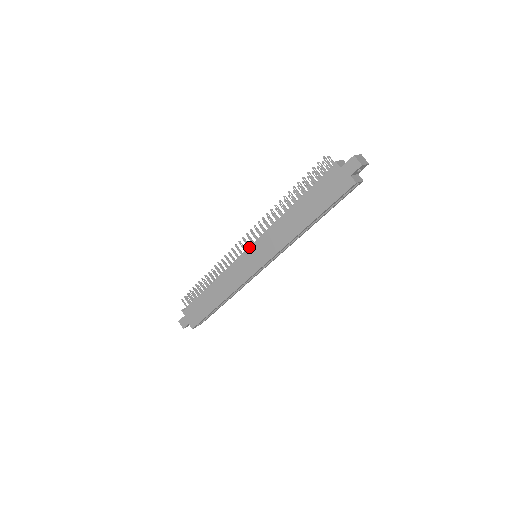
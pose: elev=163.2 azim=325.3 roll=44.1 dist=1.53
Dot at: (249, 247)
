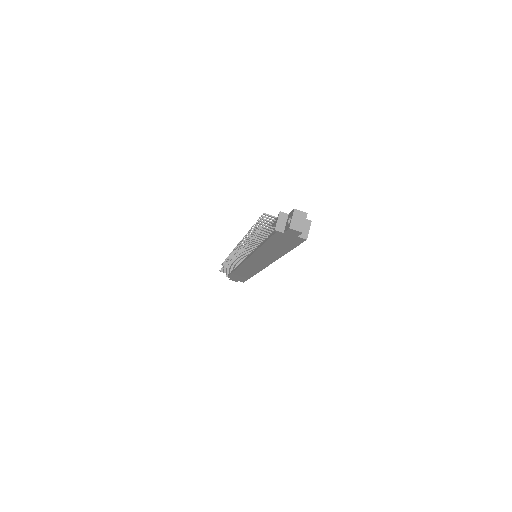
Dot at: (246, 260)
